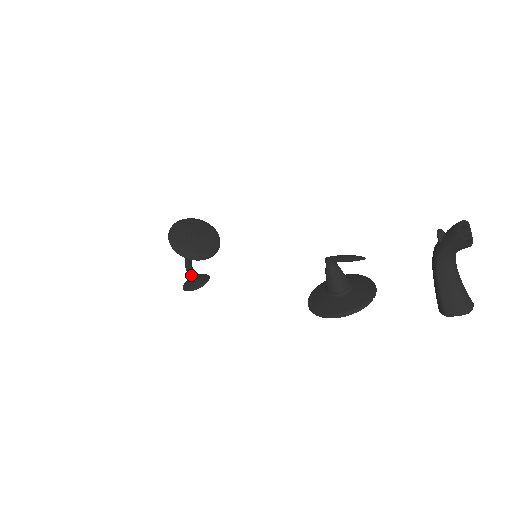
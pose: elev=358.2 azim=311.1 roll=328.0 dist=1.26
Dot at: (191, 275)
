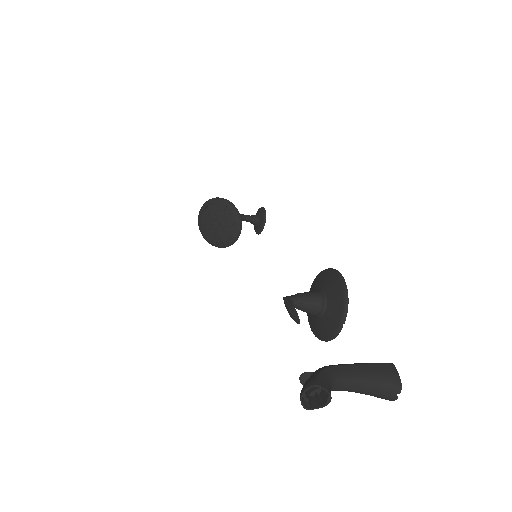
Dot at: (250, 222)
